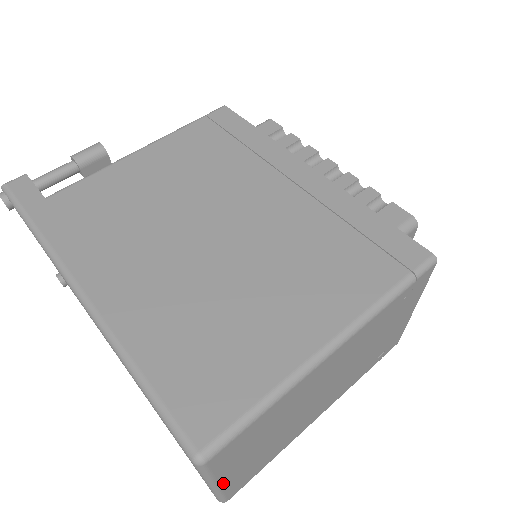
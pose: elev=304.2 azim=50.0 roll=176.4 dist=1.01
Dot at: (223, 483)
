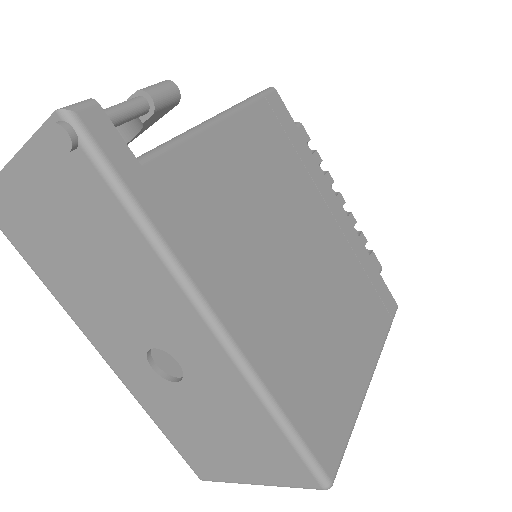
Dot at: occluded
